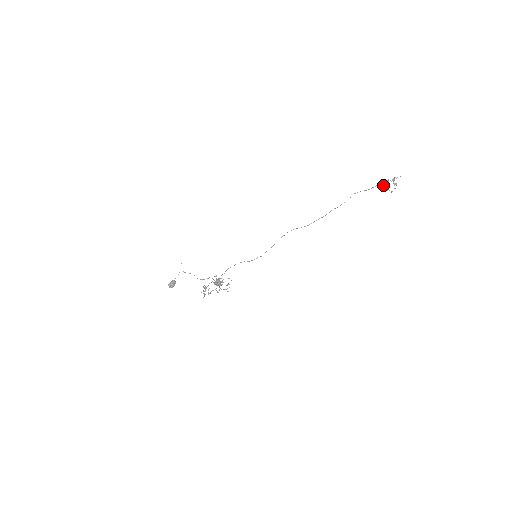
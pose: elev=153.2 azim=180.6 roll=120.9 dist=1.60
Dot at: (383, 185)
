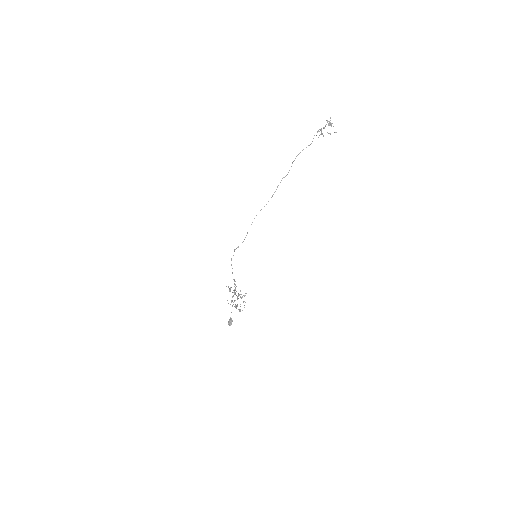
Dot at: (321, 133)
